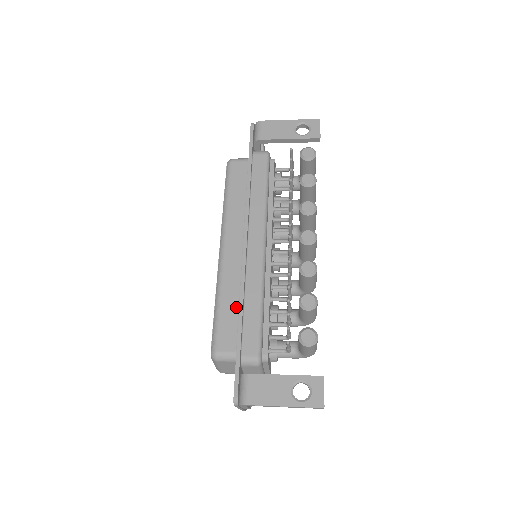
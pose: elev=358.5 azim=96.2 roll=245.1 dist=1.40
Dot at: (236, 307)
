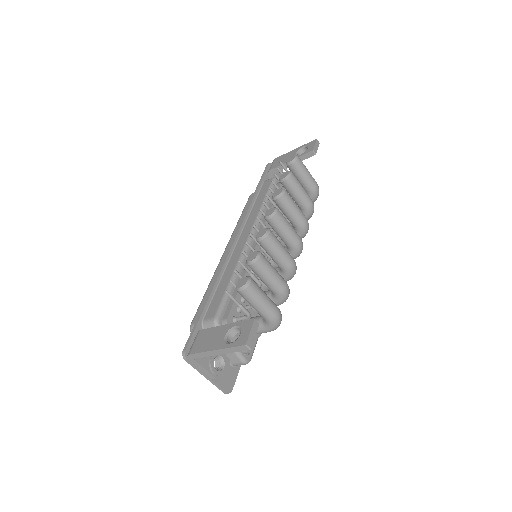
Dot at: occluded
